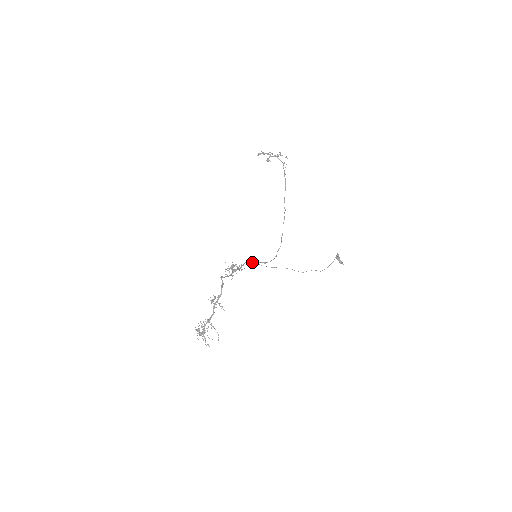
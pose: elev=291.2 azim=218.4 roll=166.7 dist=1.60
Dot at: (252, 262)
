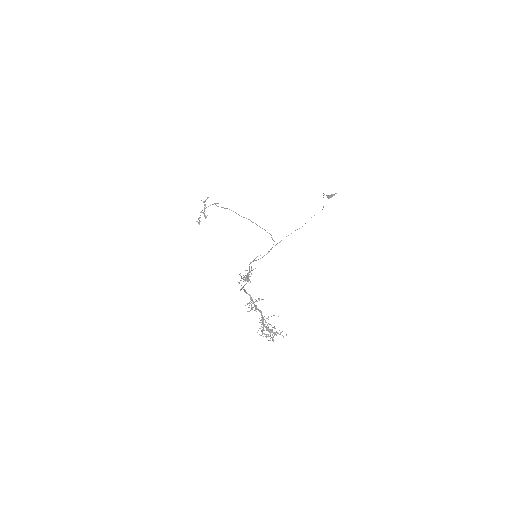
Dot at: (254, 260)
